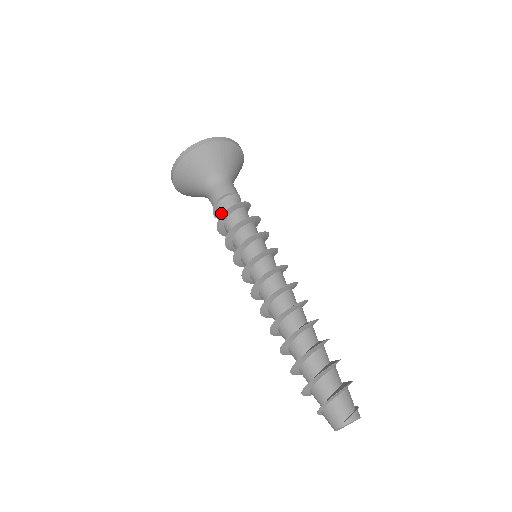
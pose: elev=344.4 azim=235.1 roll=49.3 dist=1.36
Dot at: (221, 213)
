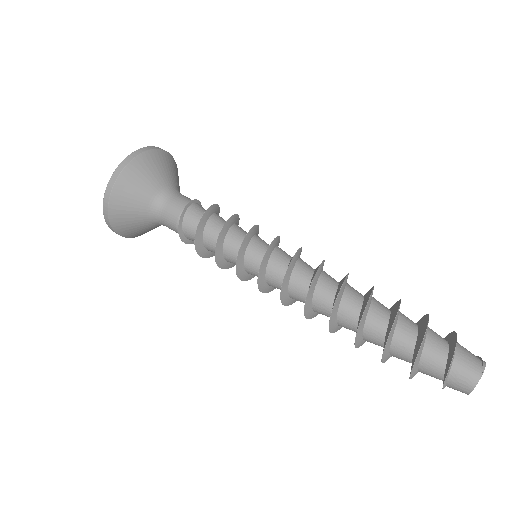
Dot at: (196, 215)
